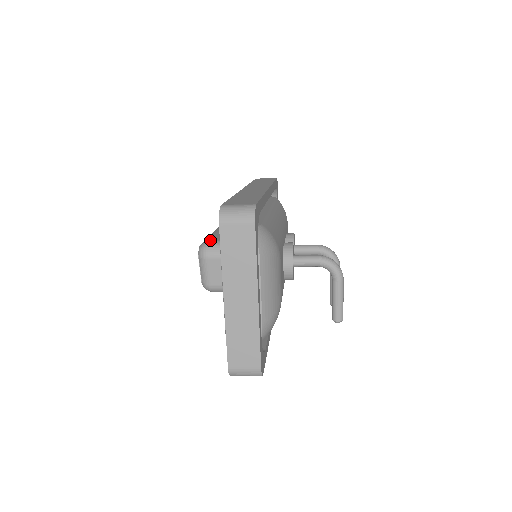
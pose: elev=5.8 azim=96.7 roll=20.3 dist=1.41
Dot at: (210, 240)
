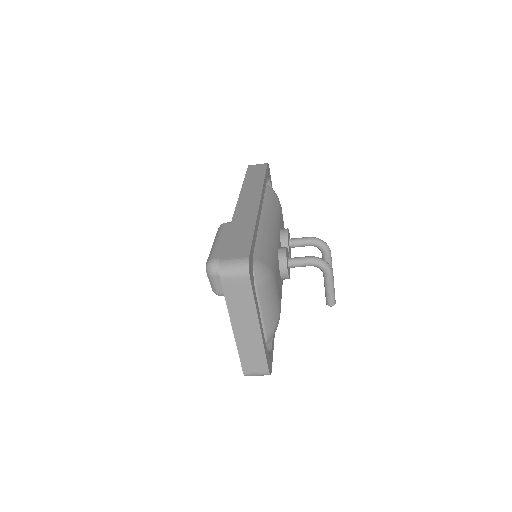
Dot at: (214, 258)
